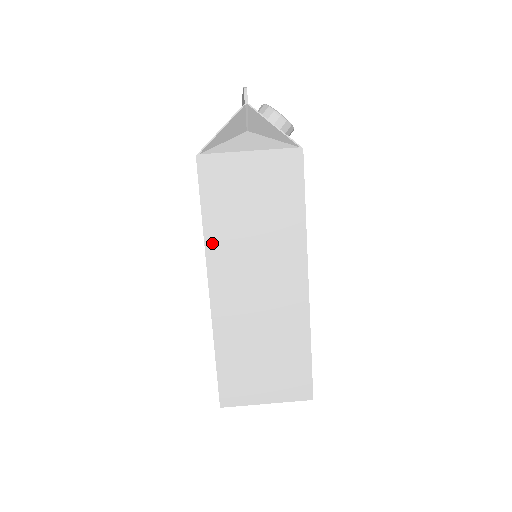
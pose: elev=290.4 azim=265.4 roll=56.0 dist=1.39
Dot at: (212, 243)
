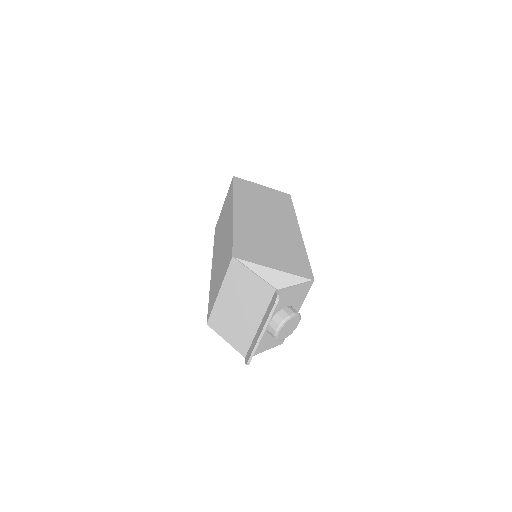
Dot at: occluded
